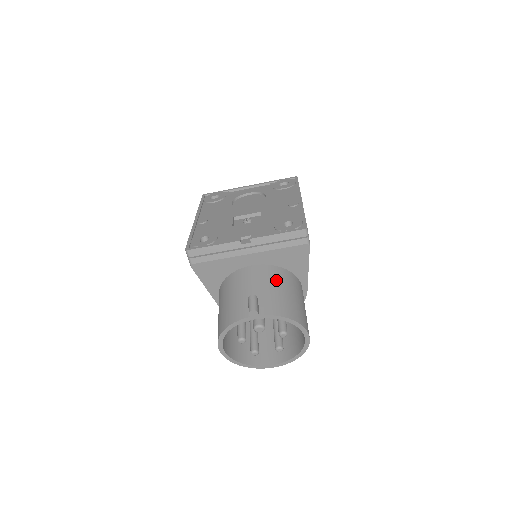
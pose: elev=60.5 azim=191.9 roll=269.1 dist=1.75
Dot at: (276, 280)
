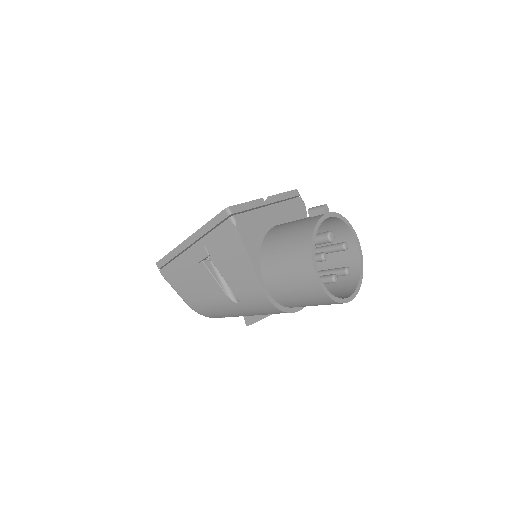
Dot at: occluded
